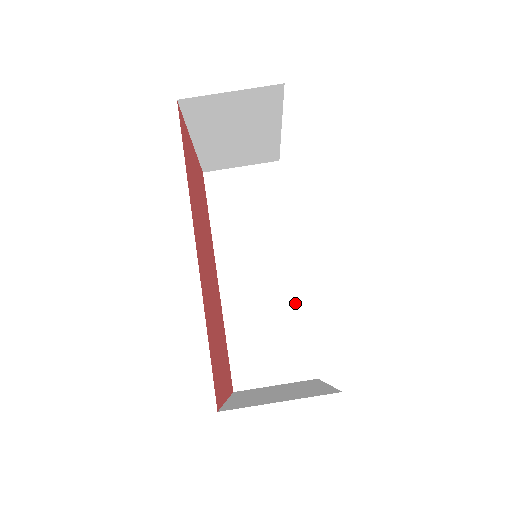
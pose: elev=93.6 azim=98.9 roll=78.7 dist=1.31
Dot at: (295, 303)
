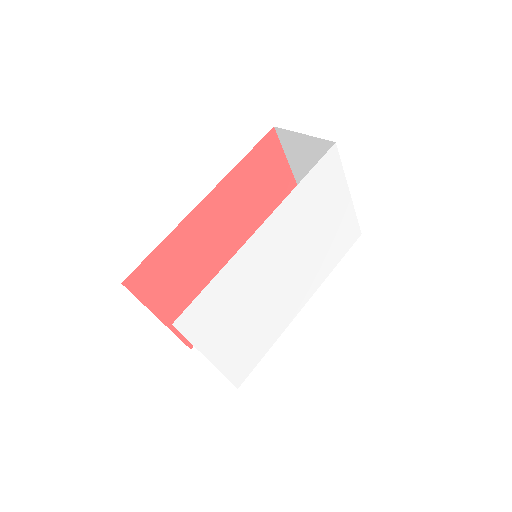
Dot at: occluded
